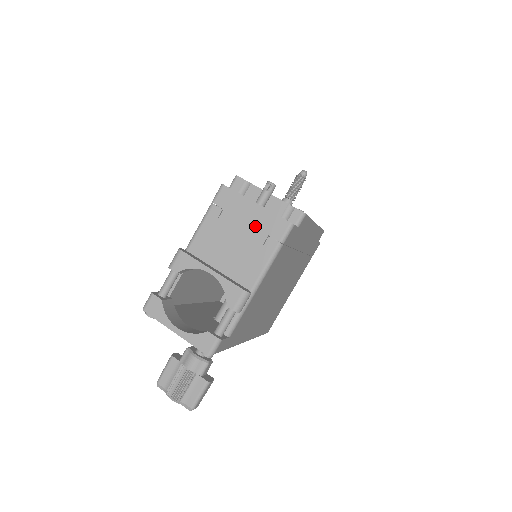
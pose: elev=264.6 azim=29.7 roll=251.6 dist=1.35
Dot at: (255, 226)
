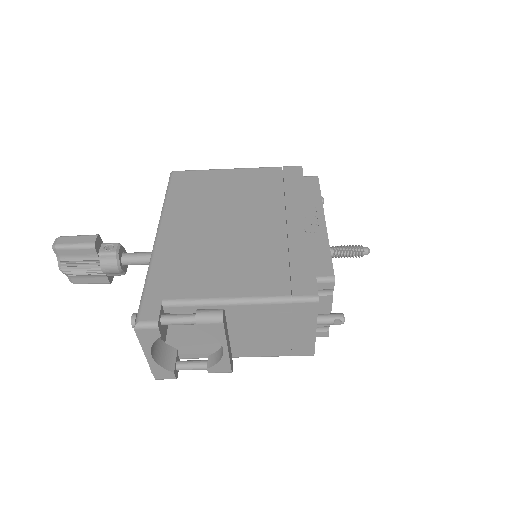
Dot at: (293, 338)
